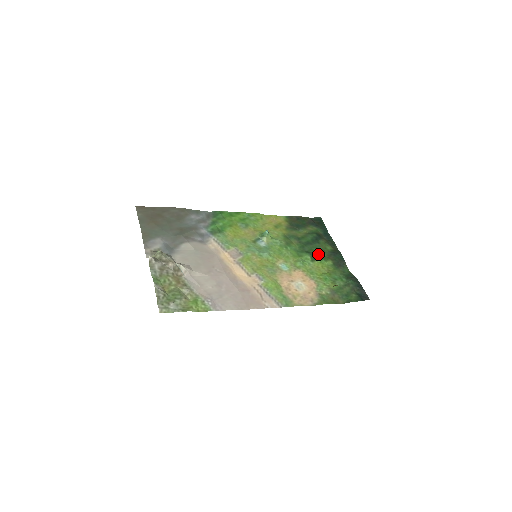
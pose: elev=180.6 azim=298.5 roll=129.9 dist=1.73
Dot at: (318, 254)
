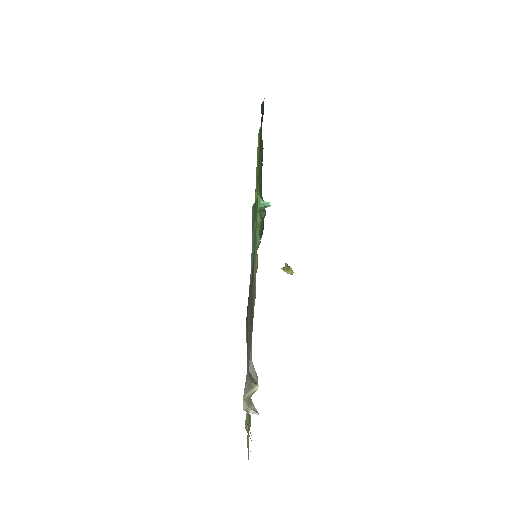
Dot at: occluded
